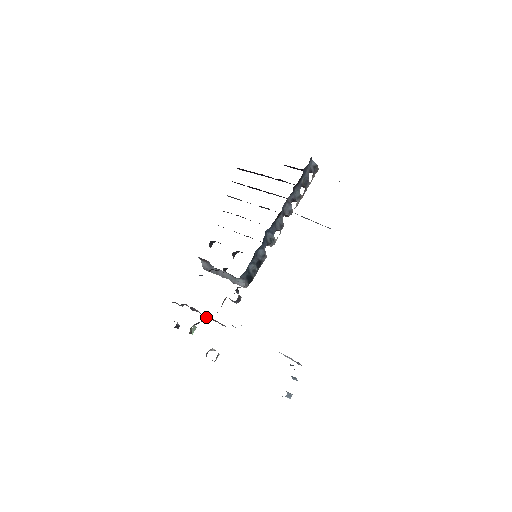
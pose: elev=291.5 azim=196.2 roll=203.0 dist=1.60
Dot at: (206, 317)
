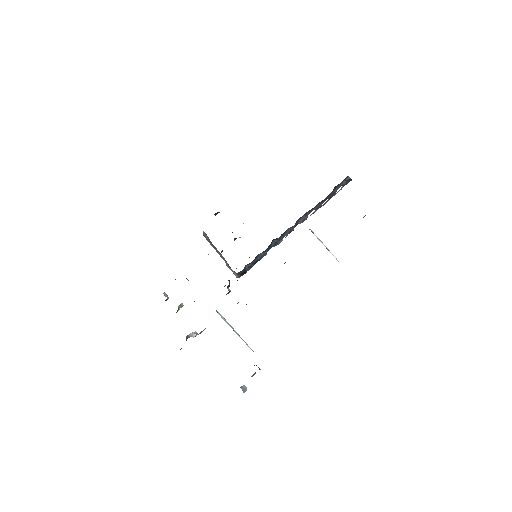
Dot at: (194, 301)
